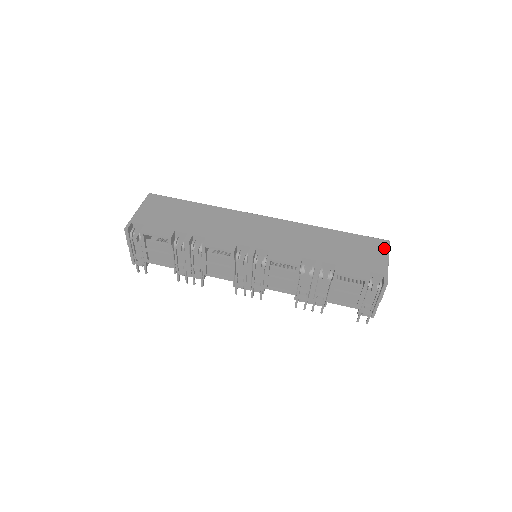
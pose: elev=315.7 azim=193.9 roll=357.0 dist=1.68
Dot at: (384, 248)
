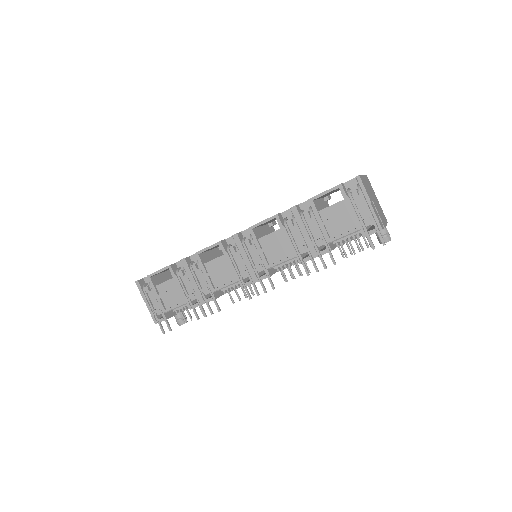
Dot at: occluded
